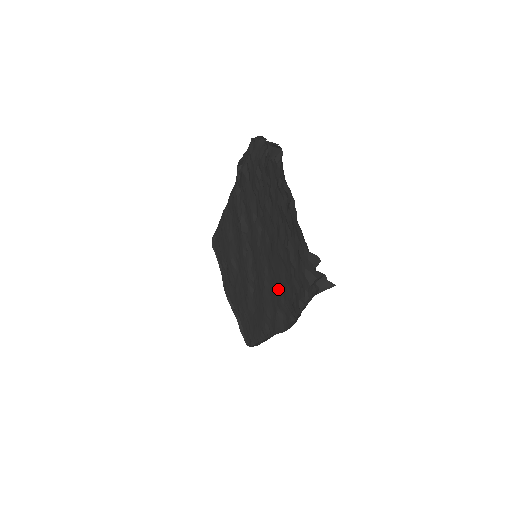
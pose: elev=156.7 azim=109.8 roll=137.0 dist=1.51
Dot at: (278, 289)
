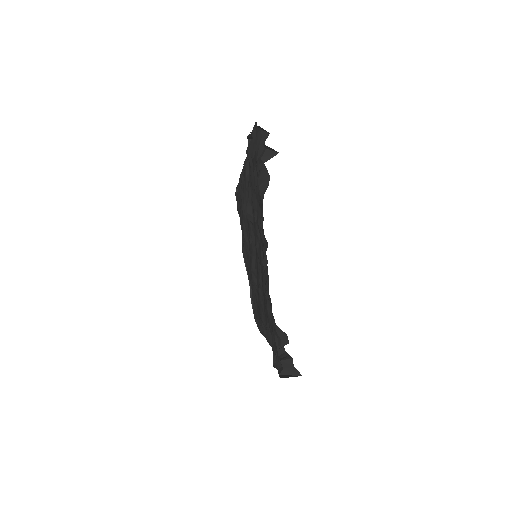
Dot at: (266, 312)
